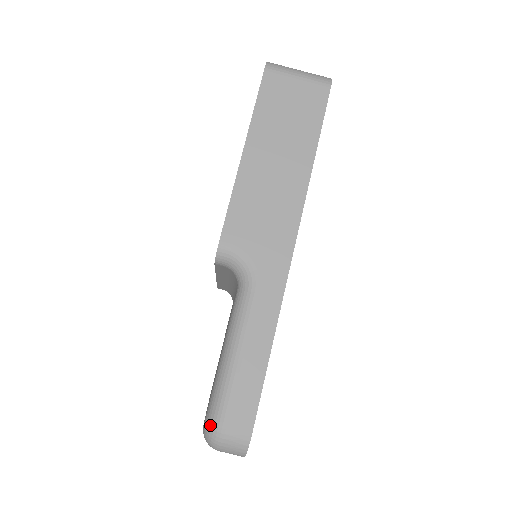
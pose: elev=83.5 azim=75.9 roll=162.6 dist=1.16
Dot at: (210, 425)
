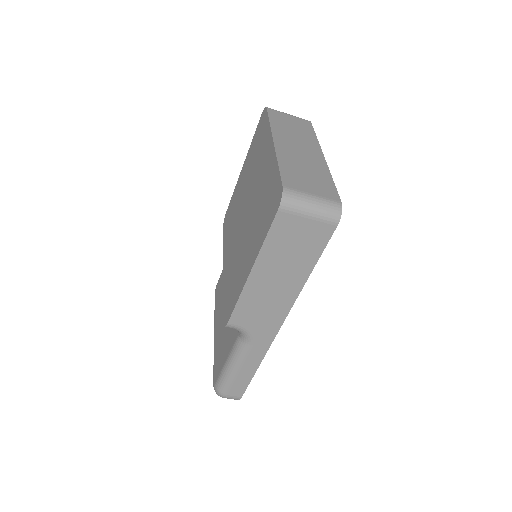
Dot at: (218, 392)
